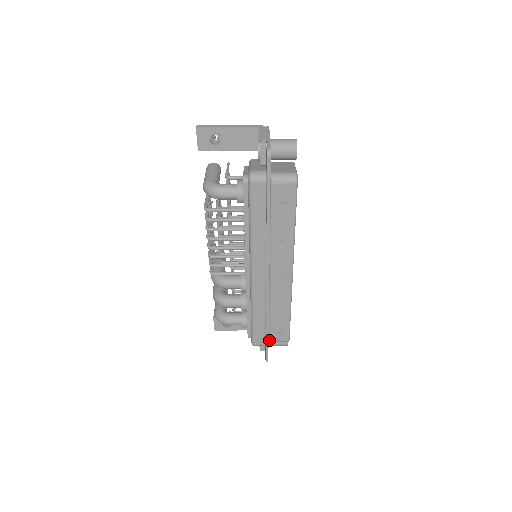
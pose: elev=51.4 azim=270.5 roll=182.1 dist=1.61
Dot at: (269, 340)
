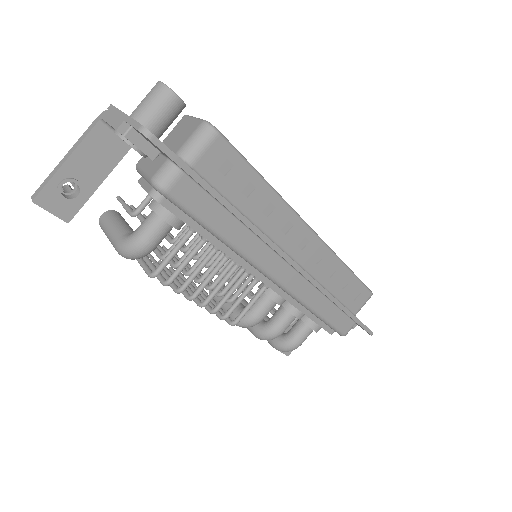
Dot at: (354, 315)
